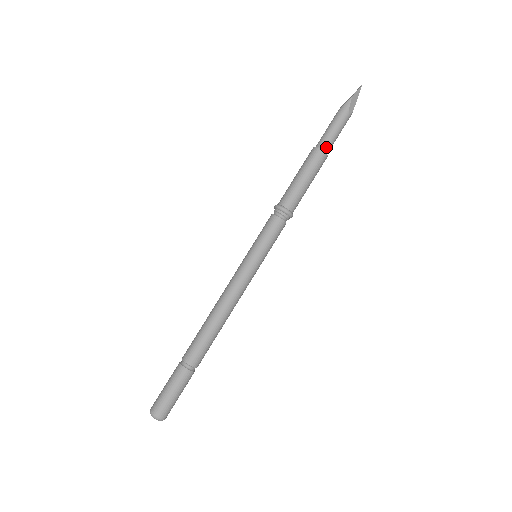
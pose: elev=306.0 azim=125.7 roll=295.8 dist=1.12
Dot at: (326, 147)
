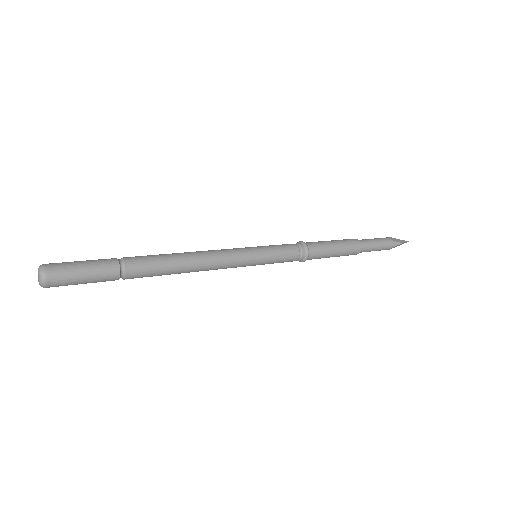
Dot at: (362, 251)
